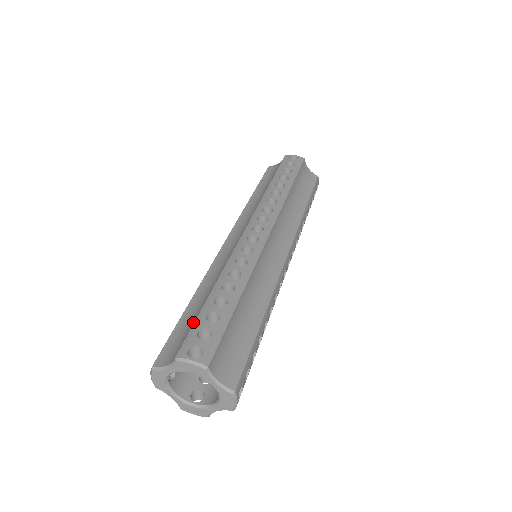
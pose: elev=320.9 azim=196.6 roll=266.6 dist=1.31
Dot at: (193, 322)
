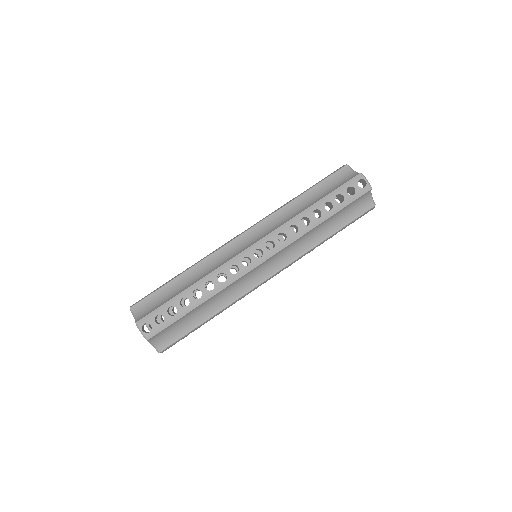
Dot at: (165, 300)
